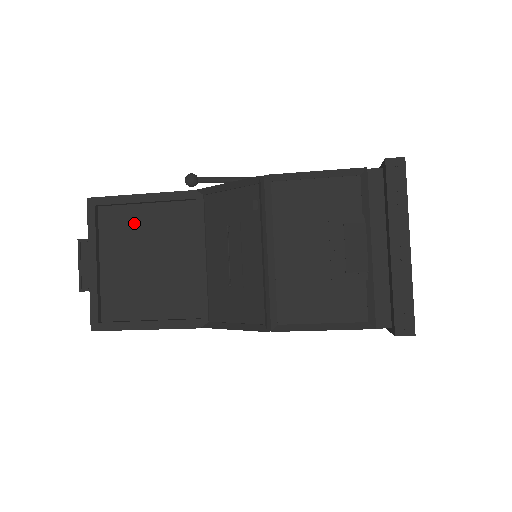
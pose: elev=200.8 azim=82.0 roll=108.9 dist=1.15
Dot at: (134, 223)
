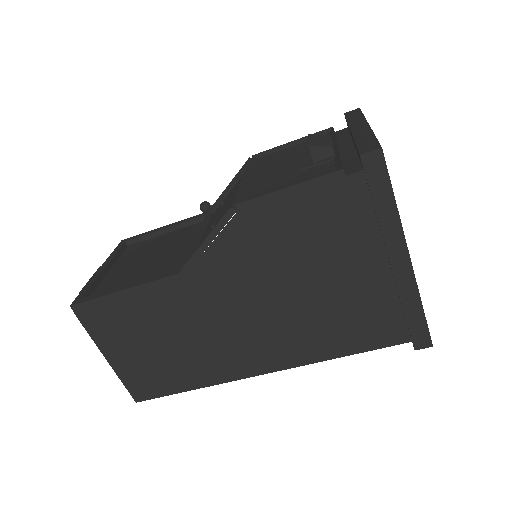
Dot at: (151, 244)
